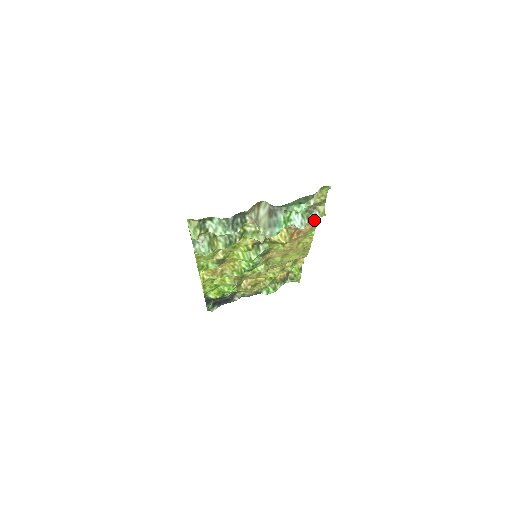
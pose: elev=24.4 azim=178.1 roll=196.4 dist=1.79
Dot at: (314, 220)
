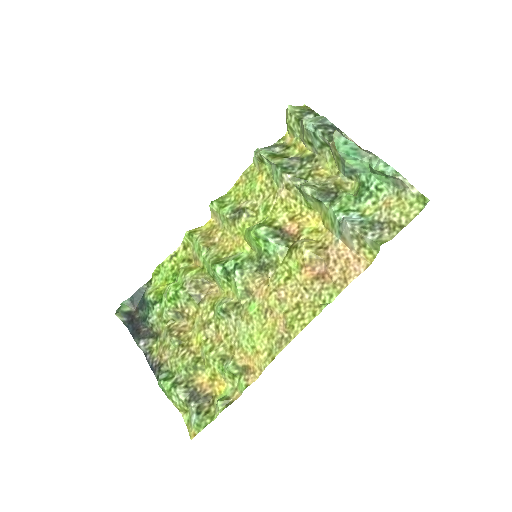
Dot at: (354, 271)
